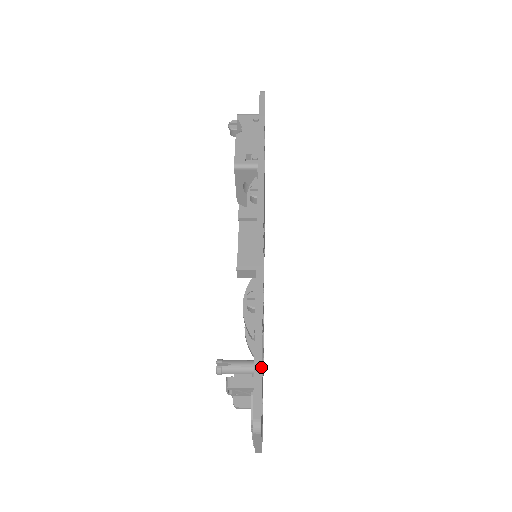
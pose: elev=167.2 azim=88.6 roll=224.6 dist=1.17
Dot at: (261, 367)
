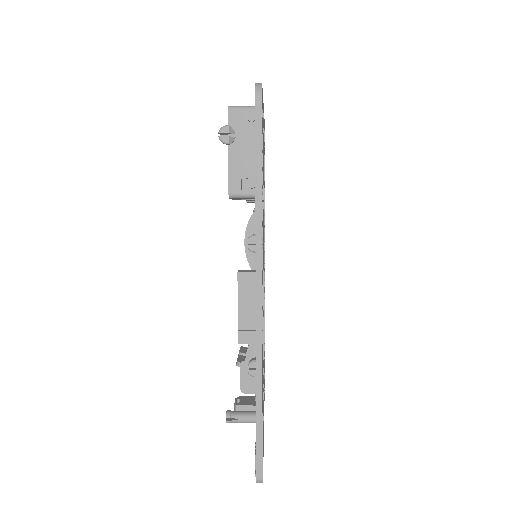
Dot at: (262, 441)
